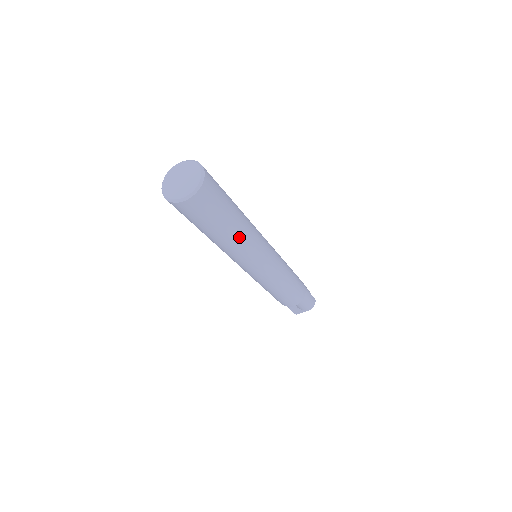
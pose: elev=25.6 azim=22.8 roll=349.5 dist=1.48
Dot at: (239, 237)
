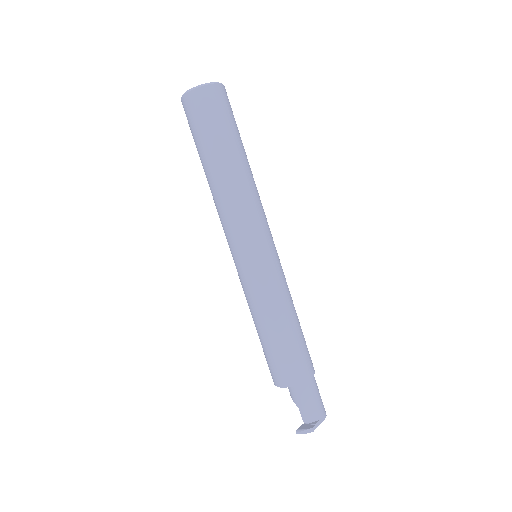
Dot at: (251, 174)
